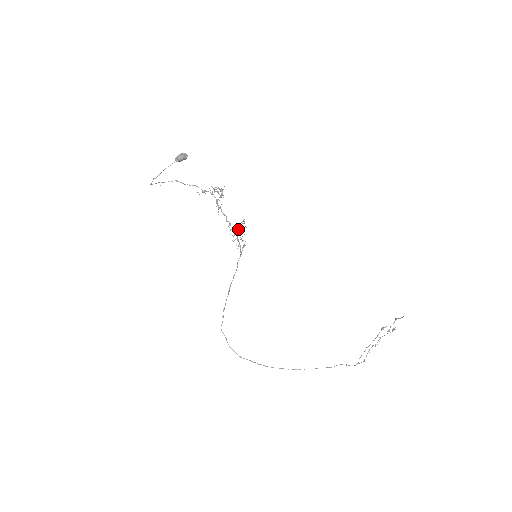
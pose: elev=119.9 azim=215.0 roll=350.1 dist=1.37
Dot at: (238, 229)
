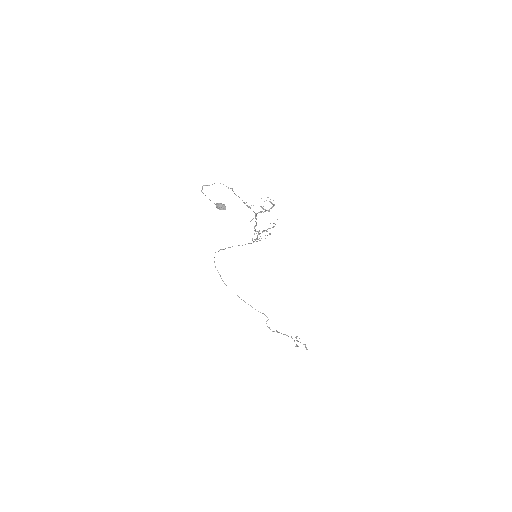
Dot at: (274, 223)
